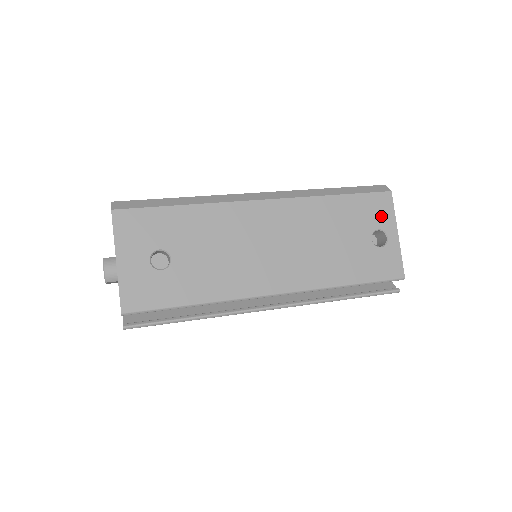
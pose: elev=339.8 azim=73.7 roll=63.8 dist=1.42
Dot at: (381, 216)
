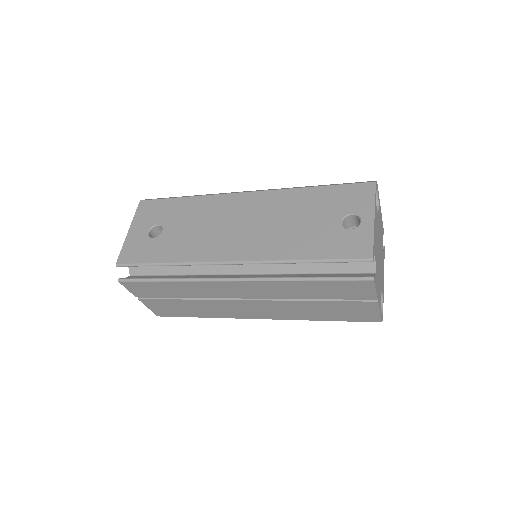
Dot at: (358, 202)
